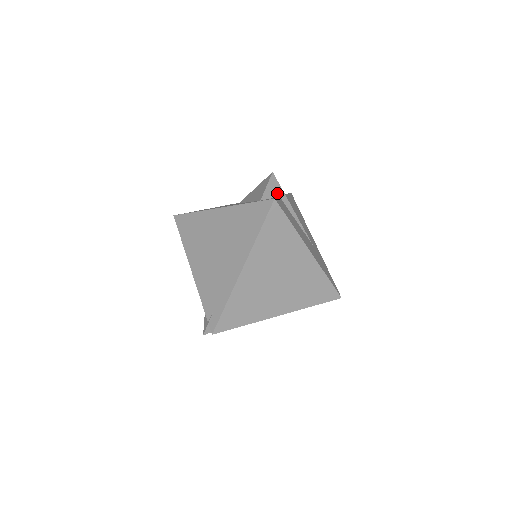
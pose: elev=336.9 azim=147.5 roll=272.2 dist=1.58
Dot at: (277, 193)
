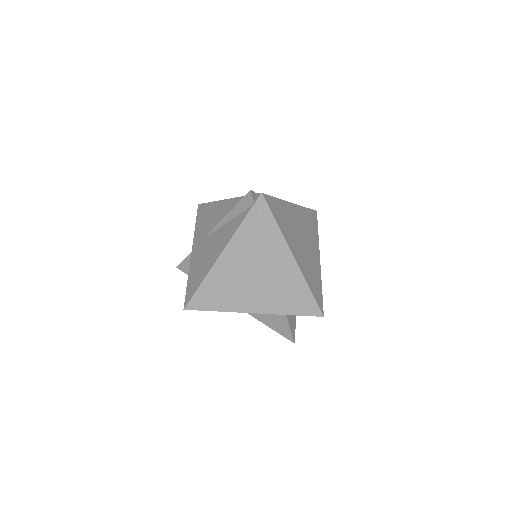
Dot at: occluded
